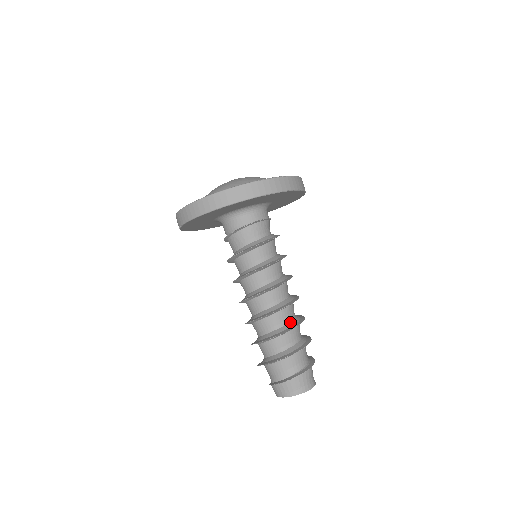
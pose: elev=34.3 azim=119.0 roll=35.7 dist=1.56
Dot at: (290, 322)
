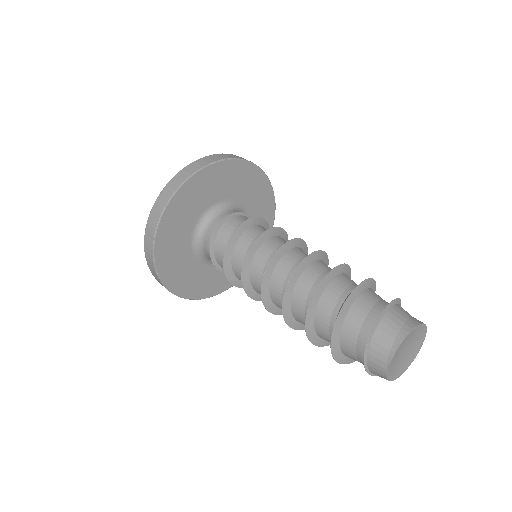
Dot at: occluded
